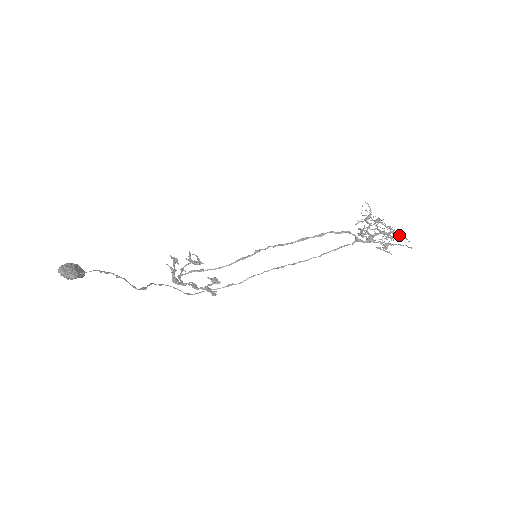
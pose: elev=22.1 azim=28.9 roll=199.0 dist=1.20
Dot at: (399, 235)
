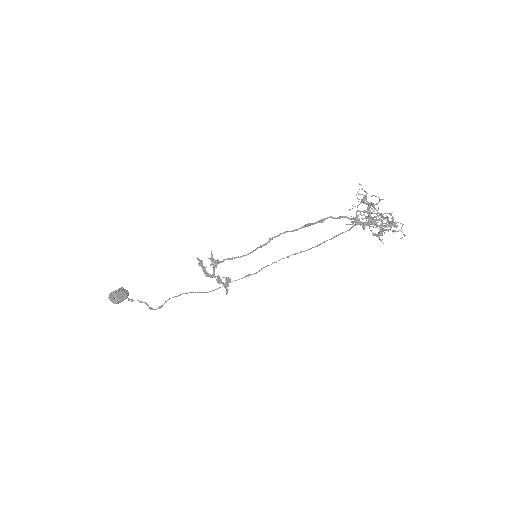
Dot at: (389, 223)
